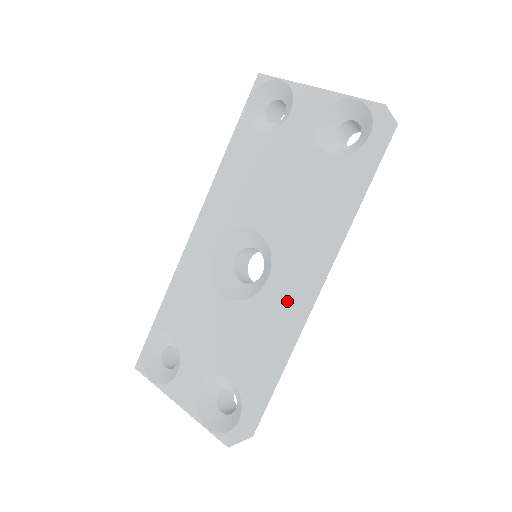
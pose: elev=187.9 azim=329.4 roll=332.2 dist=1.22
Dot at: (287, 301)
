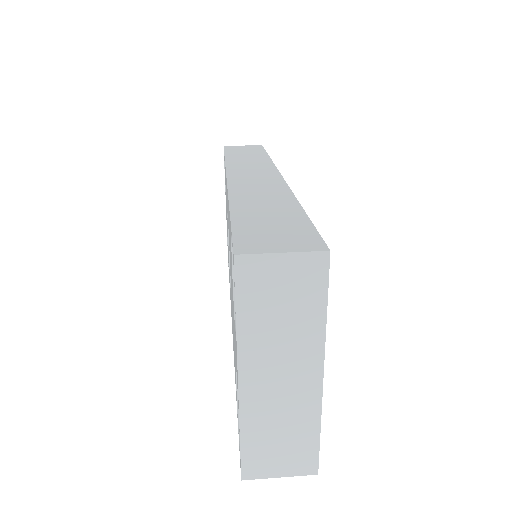
Dot at: occluded
